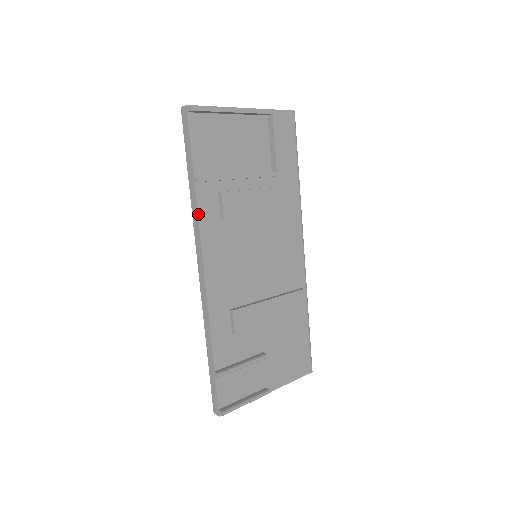
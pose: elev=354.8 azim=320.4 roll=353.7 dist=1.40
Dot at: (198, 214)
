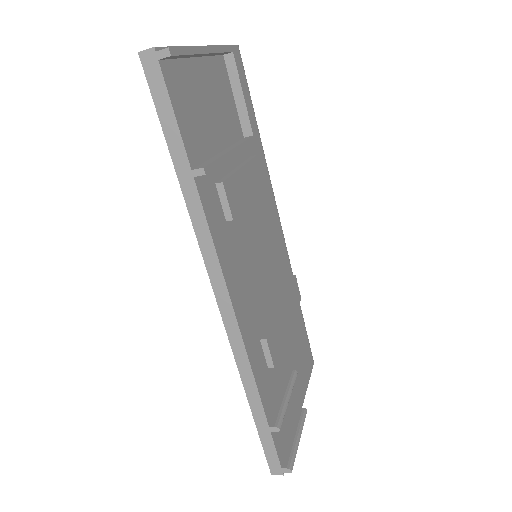
Dot at: (208, 225)
